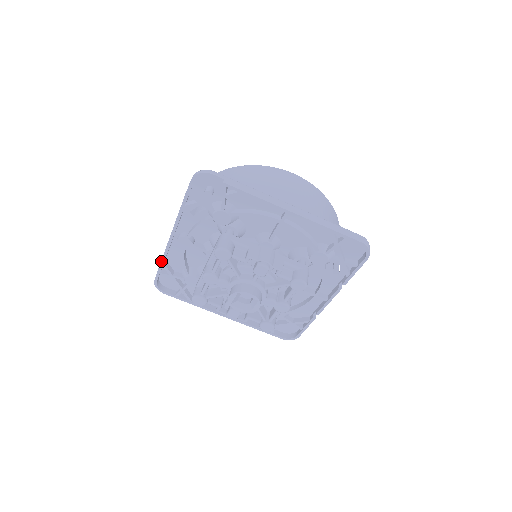
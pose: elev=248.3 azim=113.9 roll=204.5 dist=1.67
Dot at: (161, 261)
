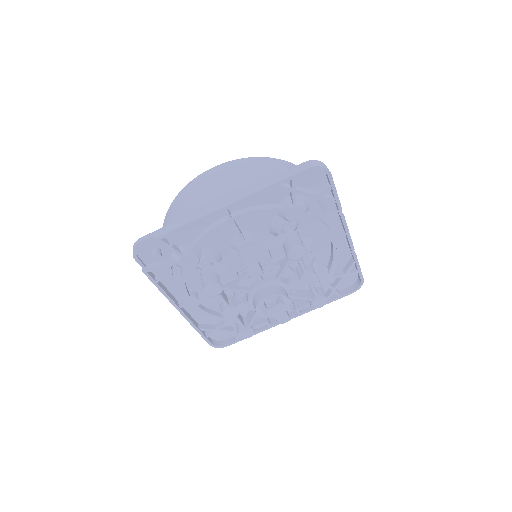
Dot at: occluded
